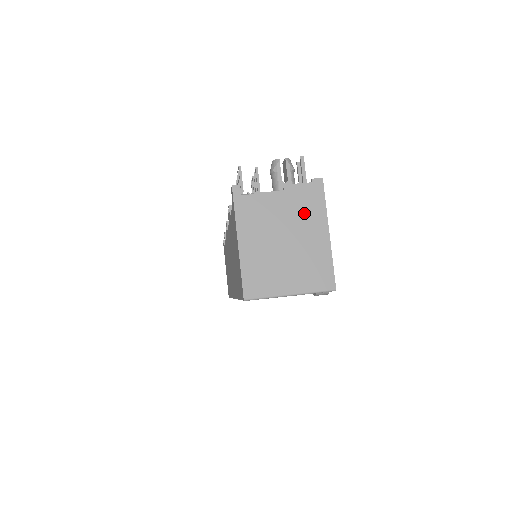
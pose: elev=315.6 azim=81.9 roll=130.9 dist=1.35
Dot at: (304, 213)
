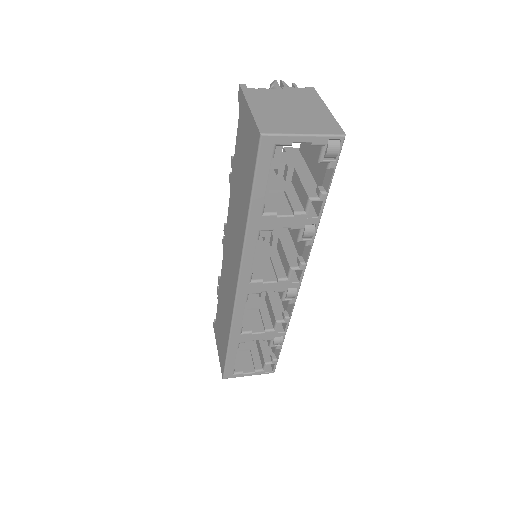
Dot at: (303, 99)
